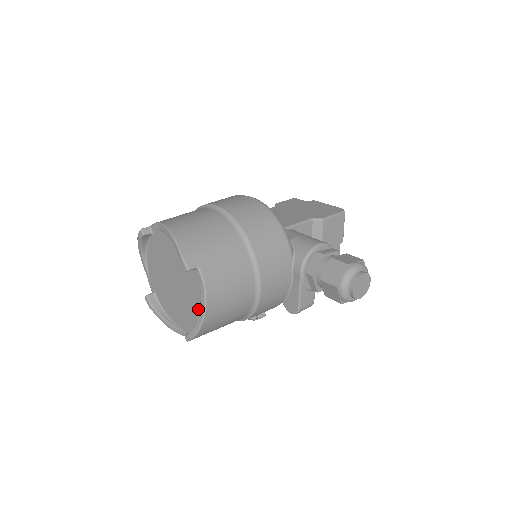
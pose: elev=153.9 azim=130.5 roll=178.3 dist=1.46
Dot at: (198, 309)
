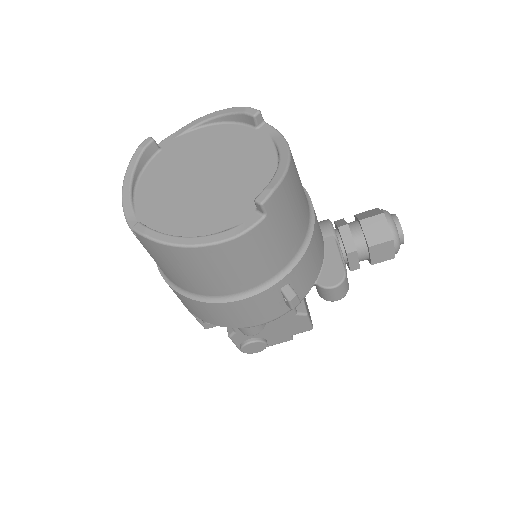
Dot at: (270, 167)
